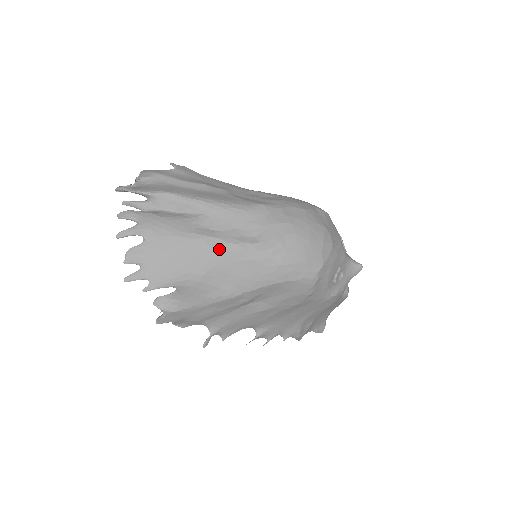
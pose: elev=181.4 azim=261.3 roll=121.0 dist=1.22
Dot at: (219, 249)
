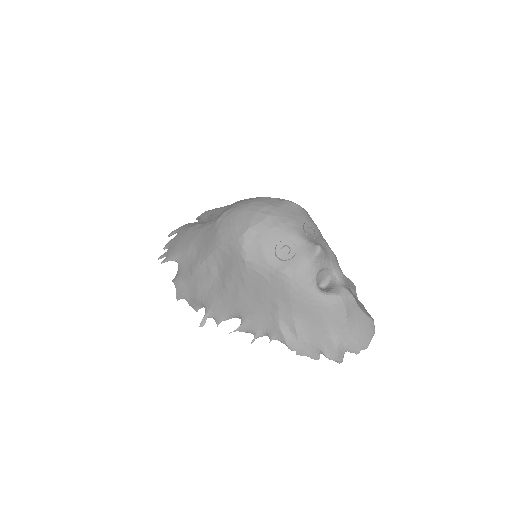
Dot at: (198, 229)
